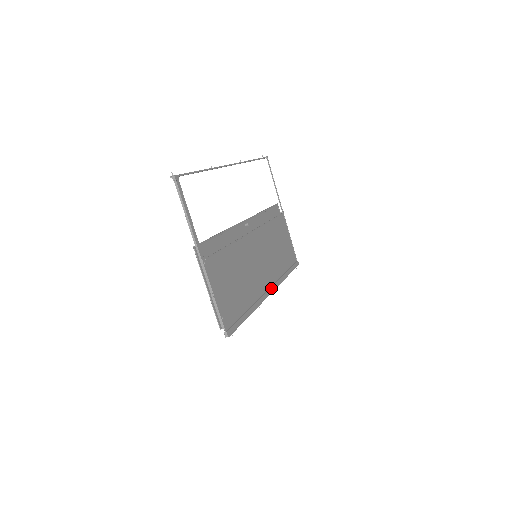
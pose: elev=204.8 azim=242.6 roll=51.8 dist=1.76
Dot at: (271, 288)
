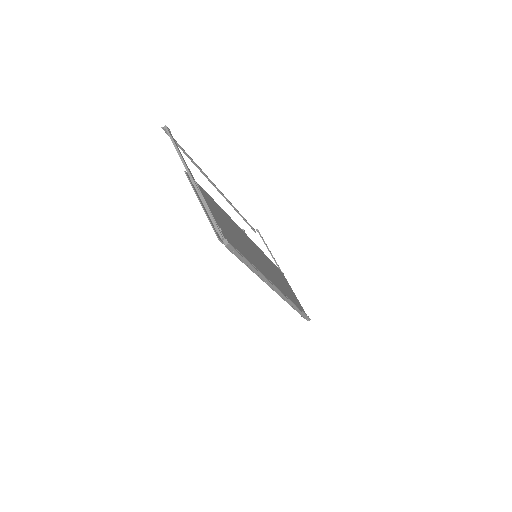
Dot at: (279, 289)
